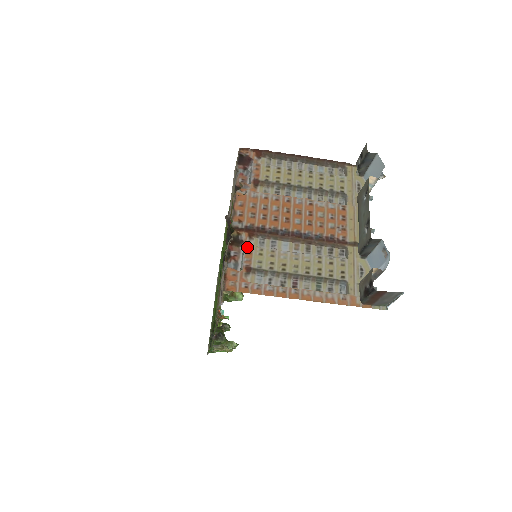
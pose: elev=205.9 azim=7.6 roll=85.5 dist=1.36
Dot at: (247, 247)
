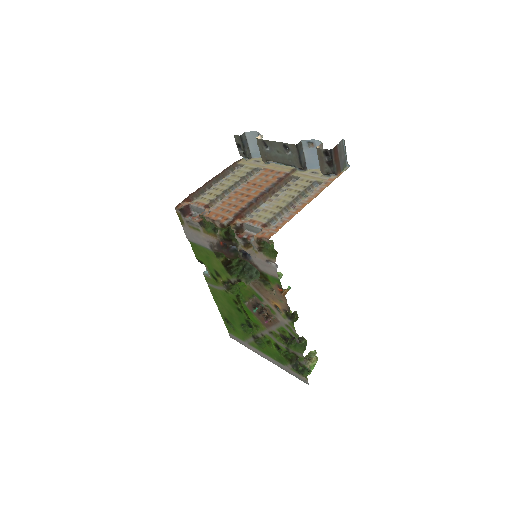
Dot at: (248, 222)
